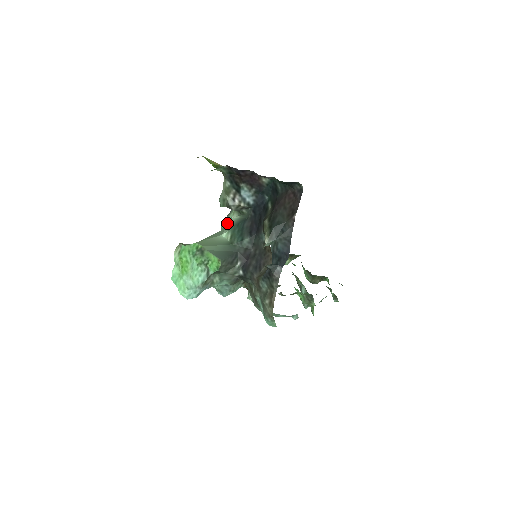
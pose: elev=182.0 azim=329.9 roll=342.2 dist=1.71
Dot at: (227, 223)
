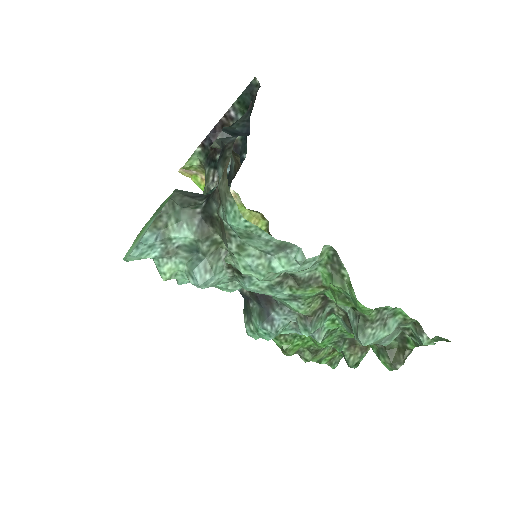
Dot at: occluded
